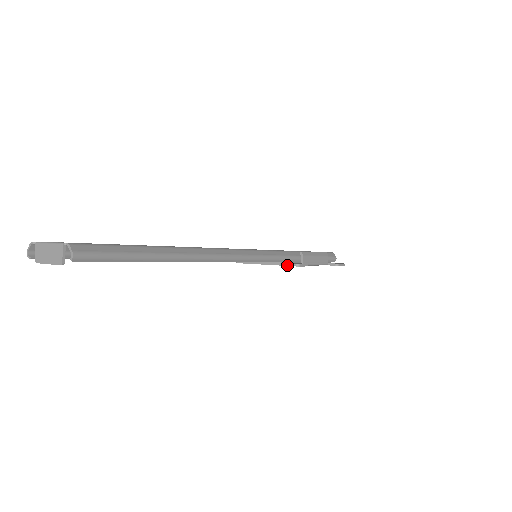
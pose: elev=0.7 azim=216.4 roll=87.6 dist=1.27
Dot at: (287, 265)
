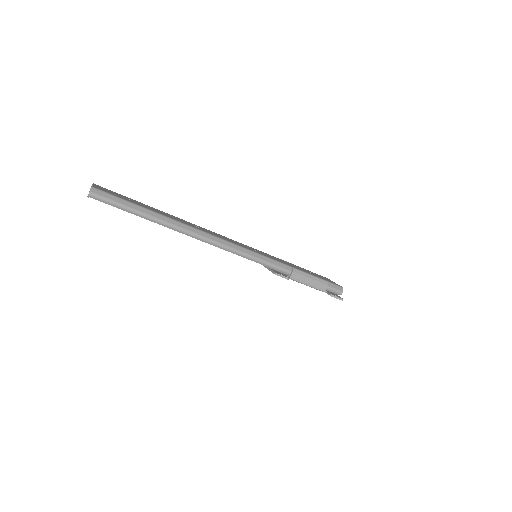
Dot at: (271, 271)
